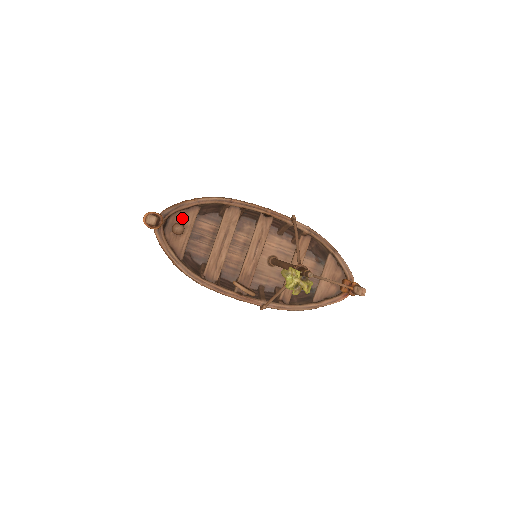
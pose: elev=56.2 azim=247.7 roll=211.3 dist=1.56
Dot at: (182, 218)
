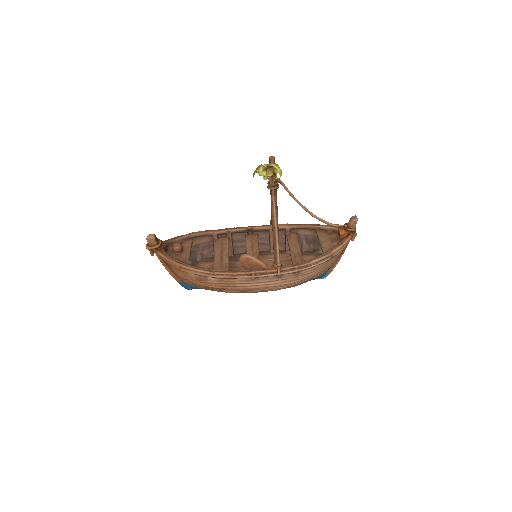
Dot at: occluded
